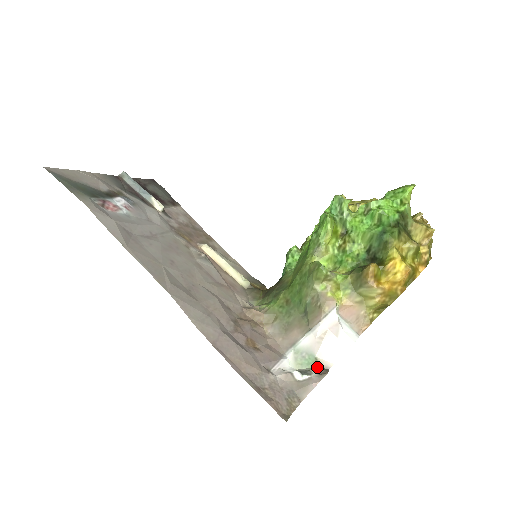
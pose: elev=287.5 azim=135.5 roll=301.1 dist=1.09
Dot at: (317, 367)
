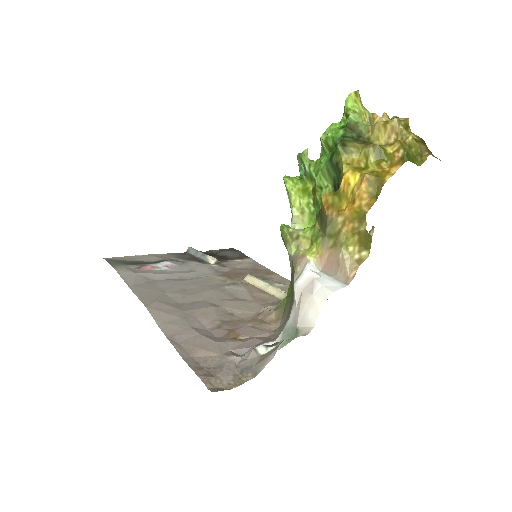
Dot at: (295, 337)
